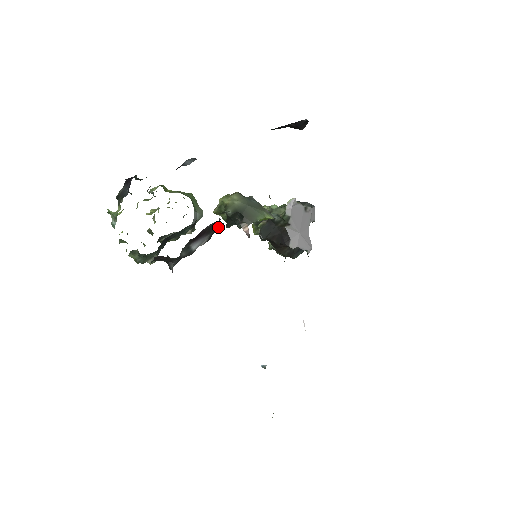
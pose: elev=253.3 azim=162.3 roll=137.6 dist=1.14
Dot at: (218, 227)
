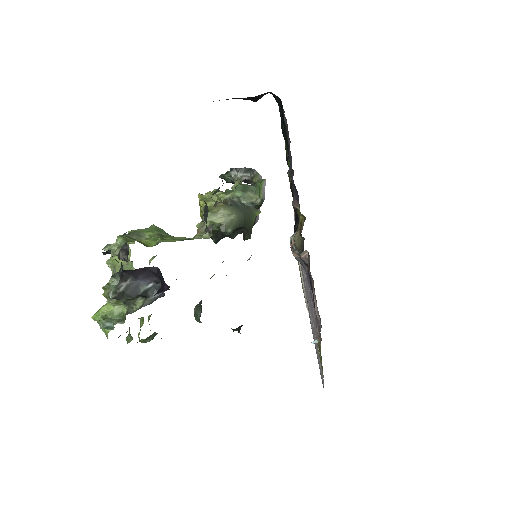
Dot at: (248, 259)
